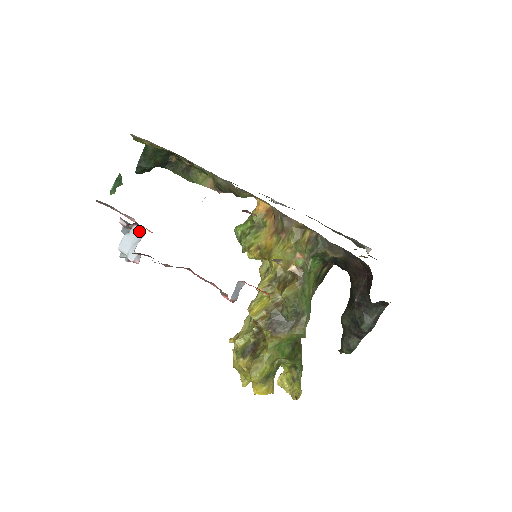
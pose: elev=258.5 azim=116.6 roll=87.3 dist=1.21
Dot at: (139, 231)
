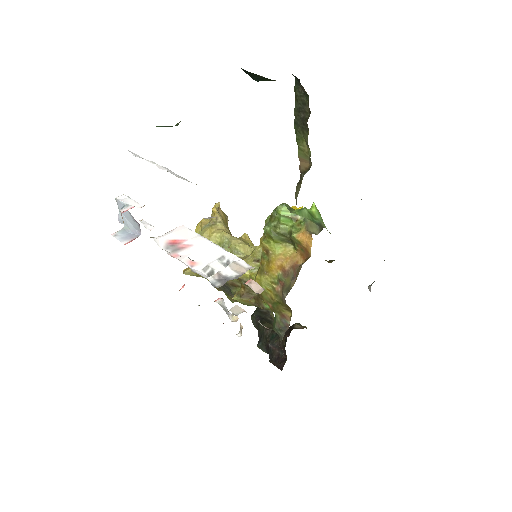
Dot at: (137, 226)
